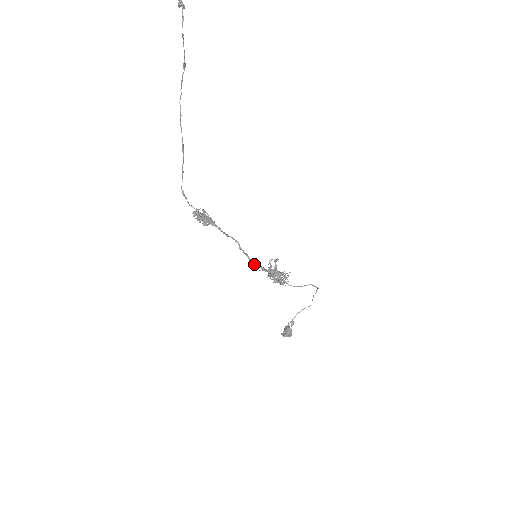
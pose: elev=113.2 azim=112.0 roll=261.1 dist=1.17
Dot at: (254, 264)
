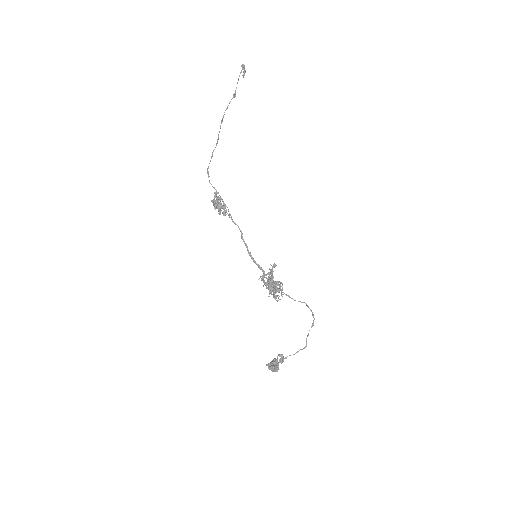
Dot at: (251, 258)
